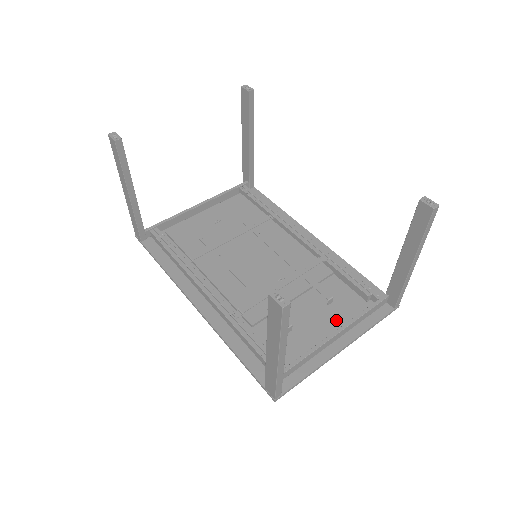
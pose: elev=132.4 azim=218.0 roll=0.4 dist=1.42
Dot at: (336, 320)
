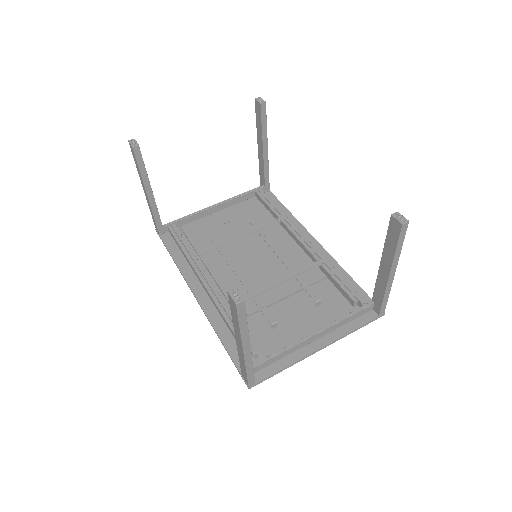
Dot at: (320, 321)
